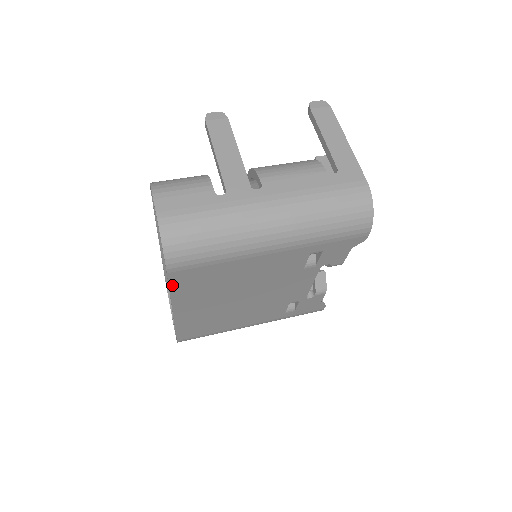
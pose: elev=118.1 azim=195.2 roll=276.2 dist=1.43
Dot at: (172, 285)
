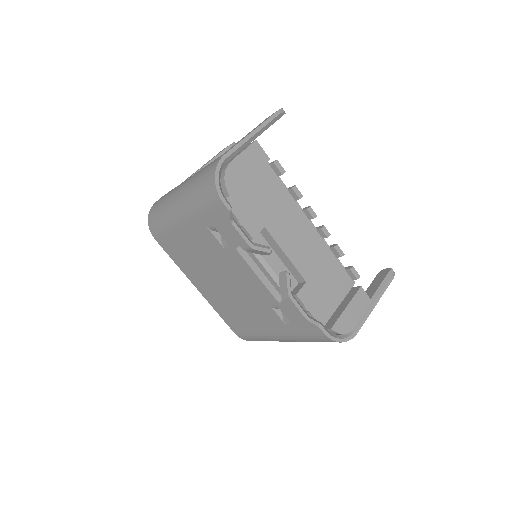
Dot at: (168, 253)
